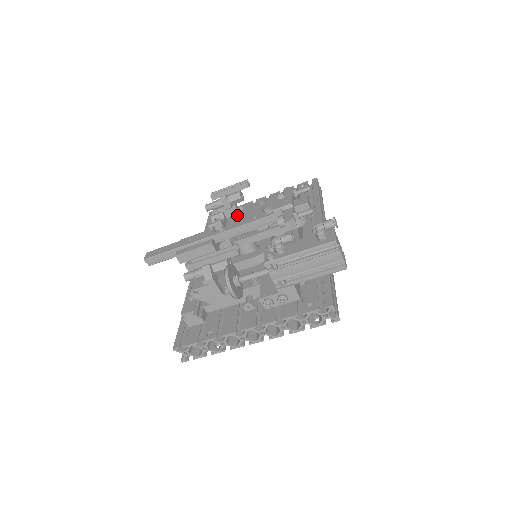
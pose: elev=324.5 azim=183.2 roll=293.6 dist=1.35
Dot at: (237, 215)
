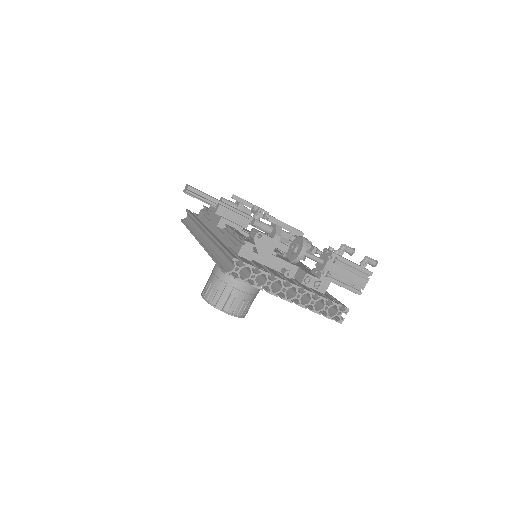
Dot at: occluded
